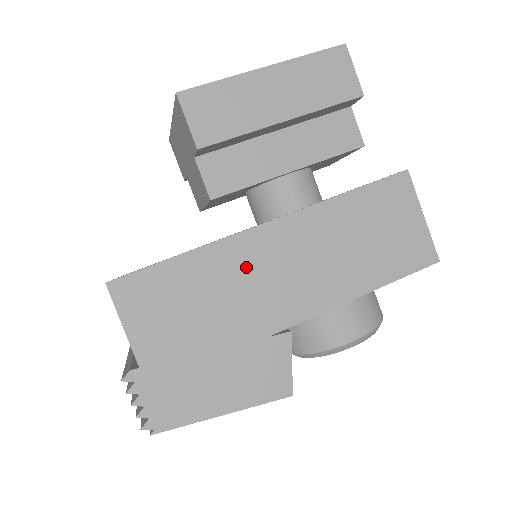
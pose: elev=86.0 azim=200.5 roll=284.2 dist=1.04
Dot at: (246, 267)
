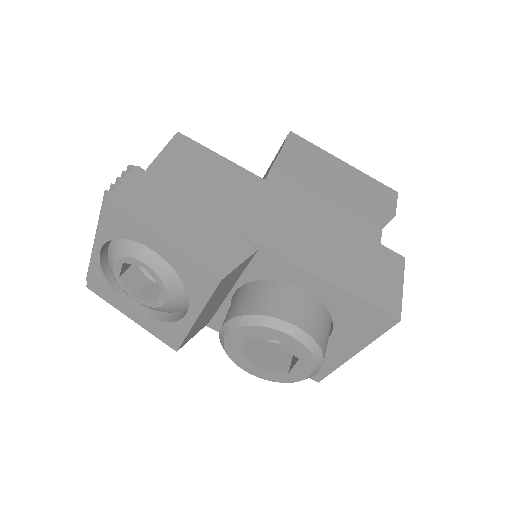
Dot at: (261, 198)
